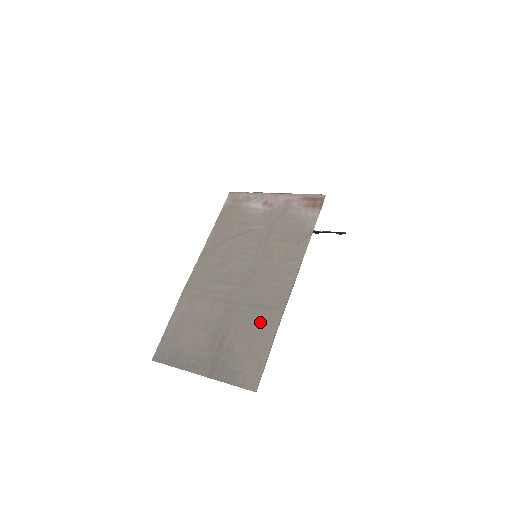
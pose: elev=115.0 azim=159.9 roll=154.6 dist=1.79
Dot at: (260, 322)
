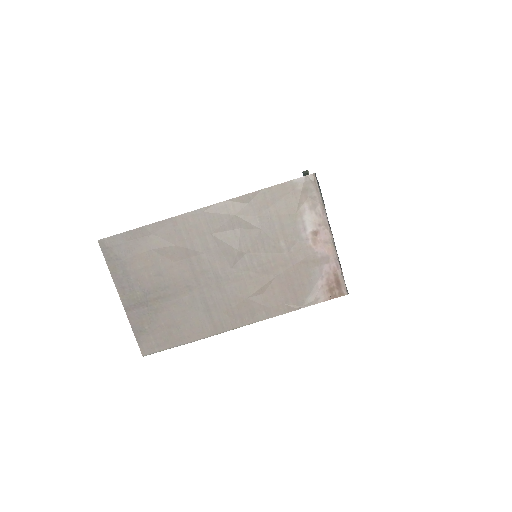
Dot at: (195, 321)
